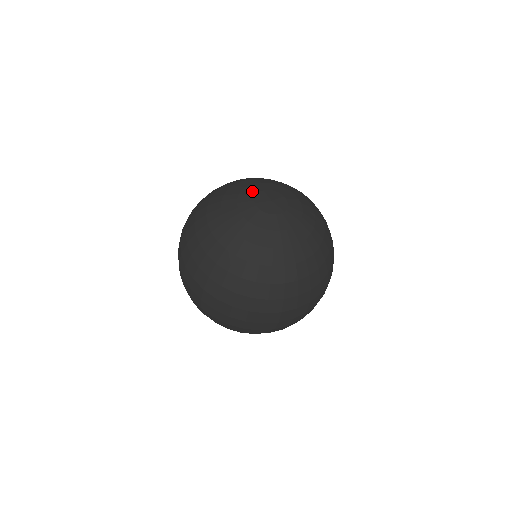
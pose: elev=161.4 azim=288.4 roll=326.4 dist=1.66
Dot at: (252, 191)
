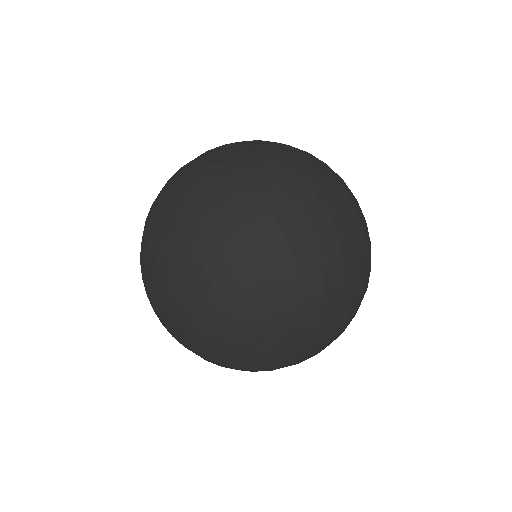
Dot at: (176, 250)
